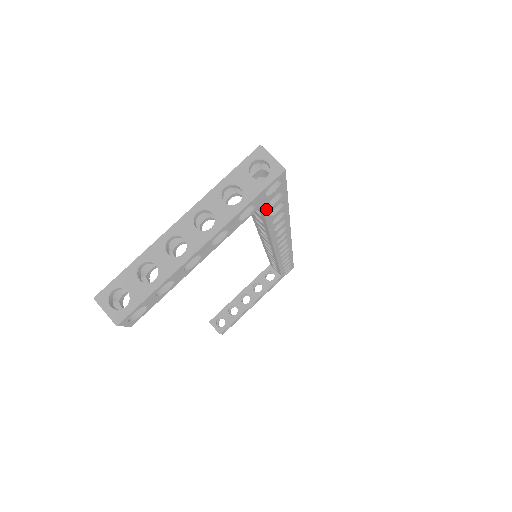
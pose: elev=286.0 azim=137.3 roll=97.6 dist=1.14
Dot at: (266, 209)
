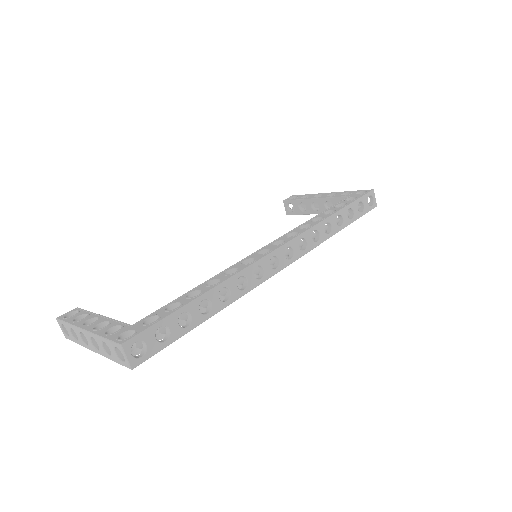
Dot at: (158, 340)
